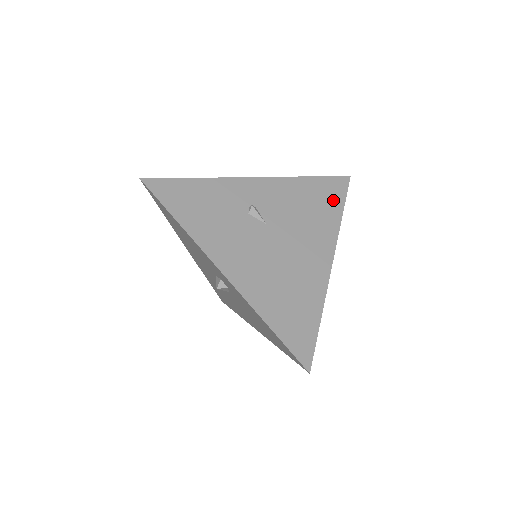
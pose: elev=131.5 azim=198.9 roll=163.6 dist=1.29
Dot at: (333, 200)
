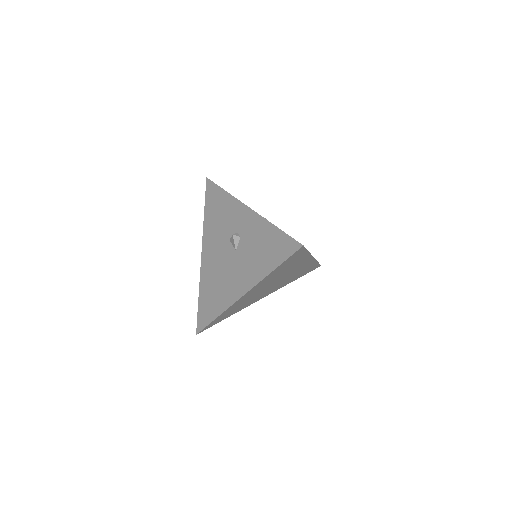
Dot at: occluded
